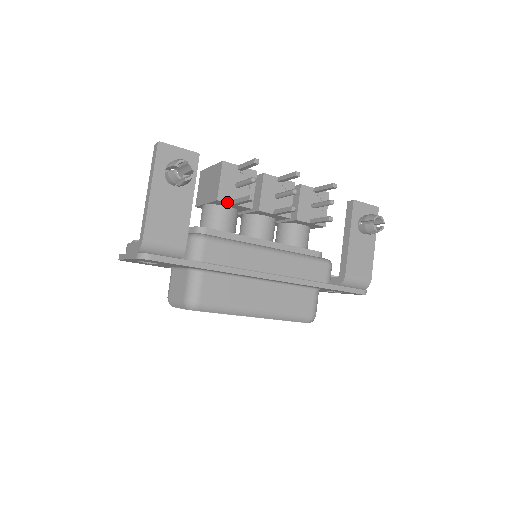
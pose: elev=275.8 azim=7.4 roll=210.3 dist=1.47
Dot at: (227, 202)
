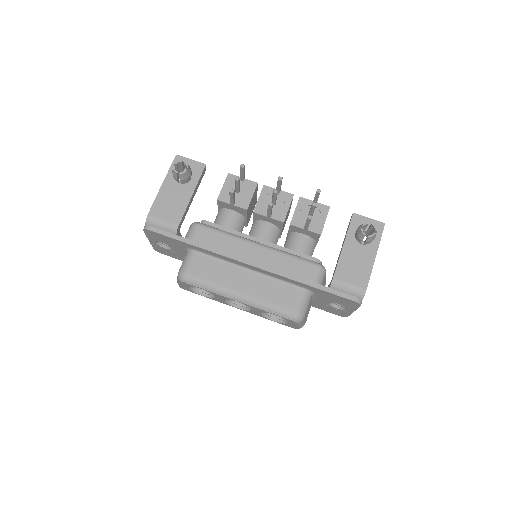
Dot at: (225, 202)
